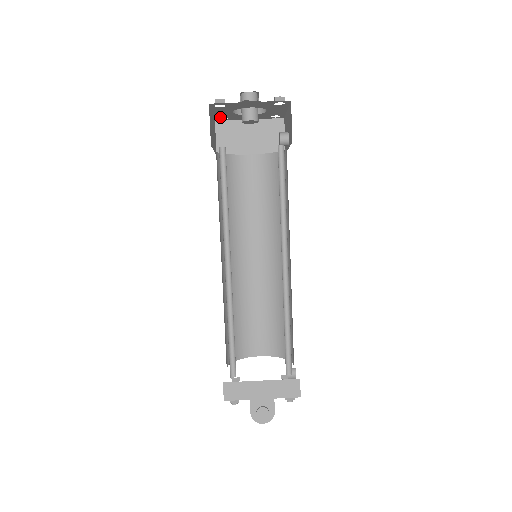
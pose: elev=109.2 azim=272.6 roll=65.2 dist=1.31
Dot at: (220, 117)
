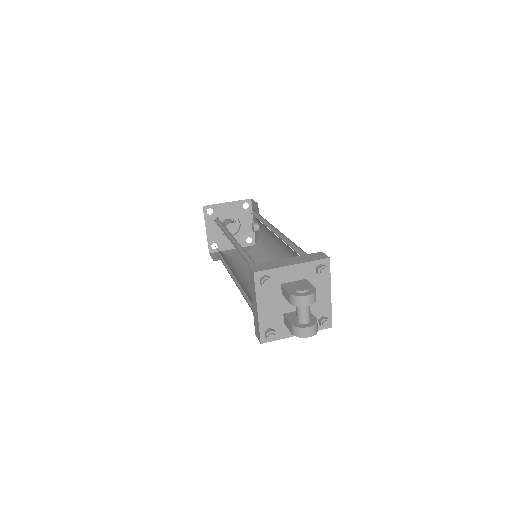
Dot at: (212, 243)
